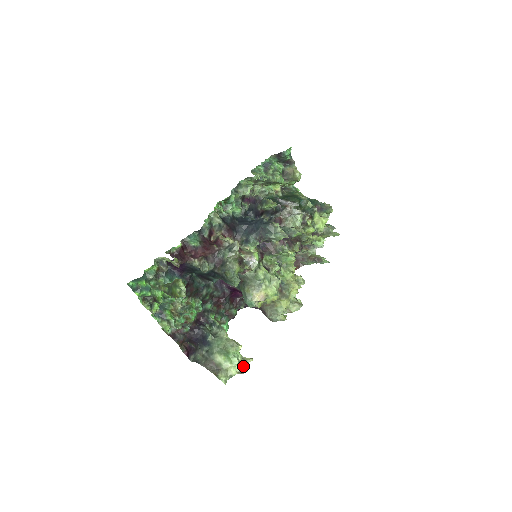
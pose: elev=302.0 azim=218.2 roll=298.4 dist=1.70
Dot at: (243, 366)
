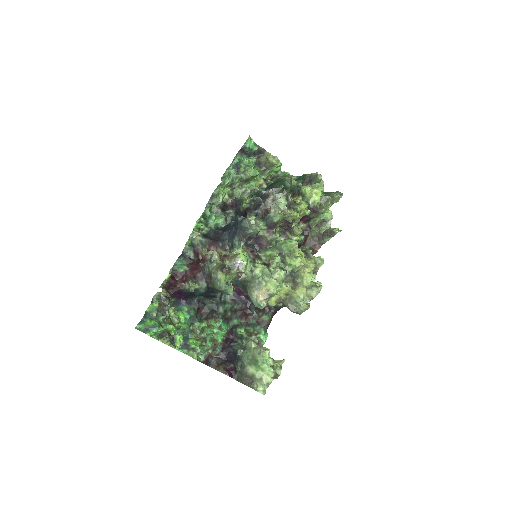
Dot at: (276, 370)
